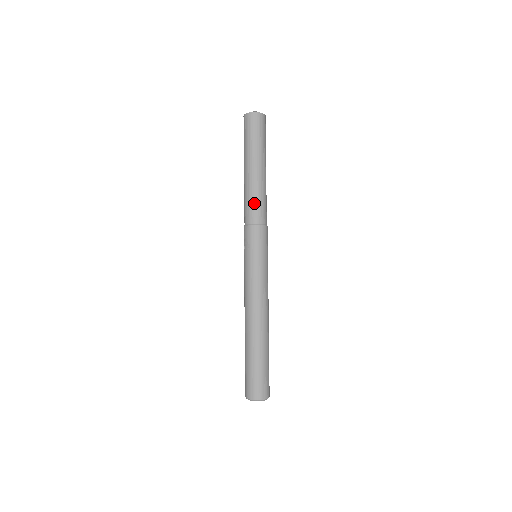
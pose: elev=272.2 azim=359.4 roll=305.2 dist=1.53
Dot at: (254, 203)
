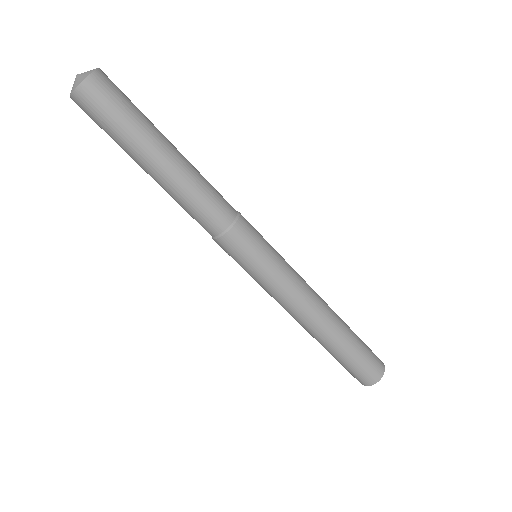
Dot at: (193, 213)
